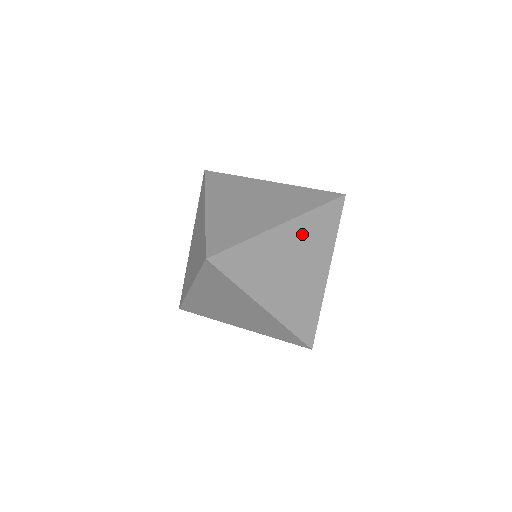
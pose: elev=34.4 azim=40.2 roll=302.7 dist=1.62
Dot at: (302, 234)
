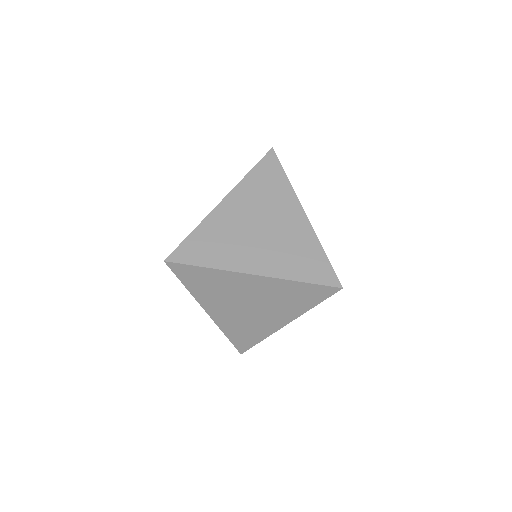
Dot at: (249, 198)
